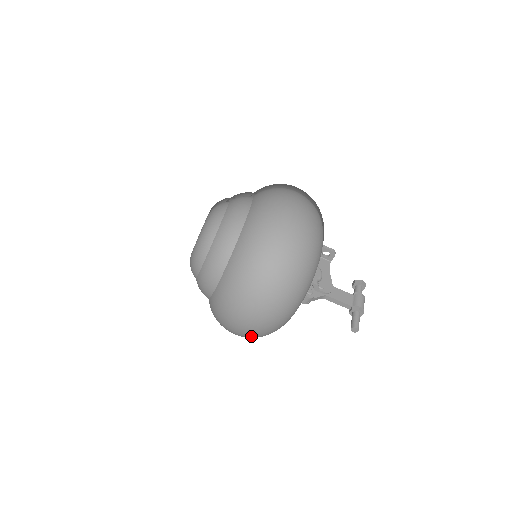
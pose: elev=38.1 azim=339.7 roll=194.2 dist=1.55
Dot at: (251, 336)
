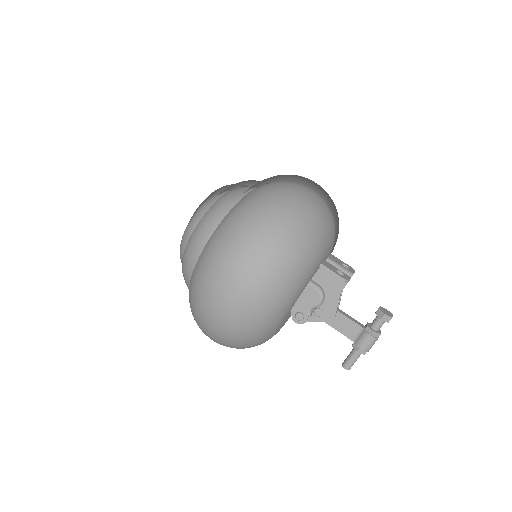
Dot at: occluded
